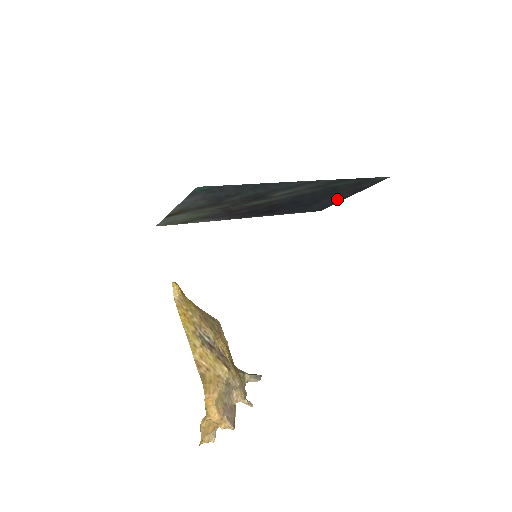
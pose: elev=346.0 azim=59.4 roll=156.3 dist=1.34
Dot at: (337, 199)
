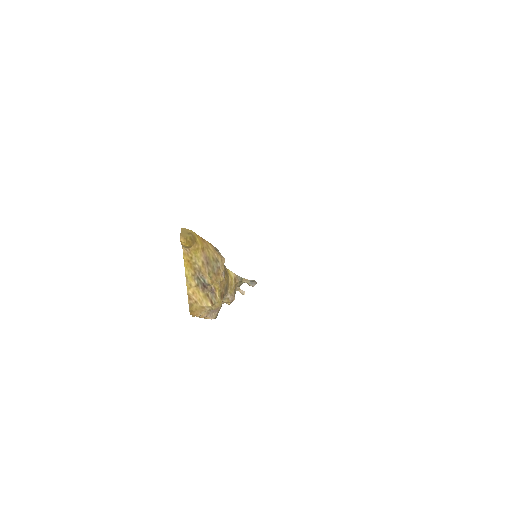
Dot at: occluded
